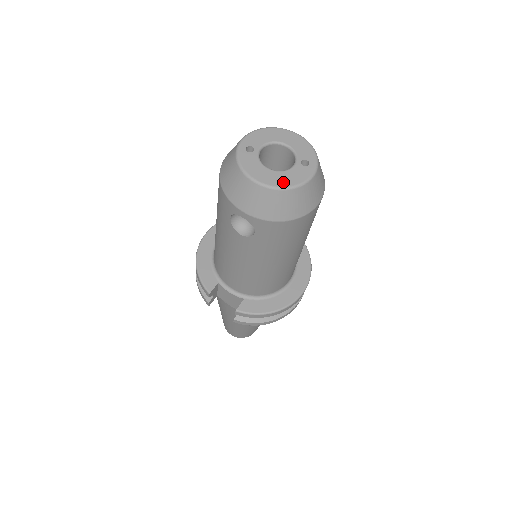
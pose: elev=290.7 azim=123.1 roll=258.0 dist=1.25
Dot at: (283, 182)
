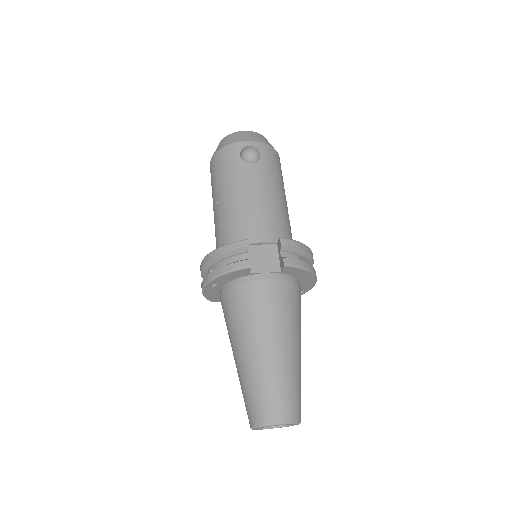
Dot at: occluded
